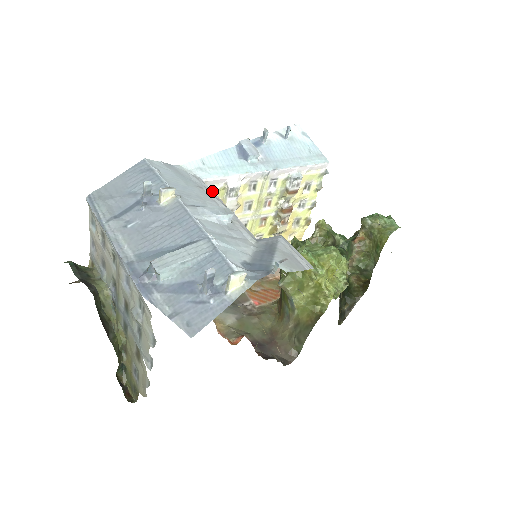
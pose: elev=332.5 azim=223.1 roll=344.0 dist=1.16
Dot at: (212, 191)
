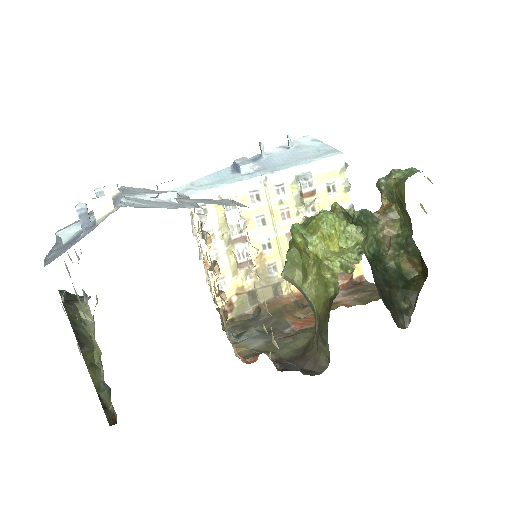
Dot at: (188, 198)
